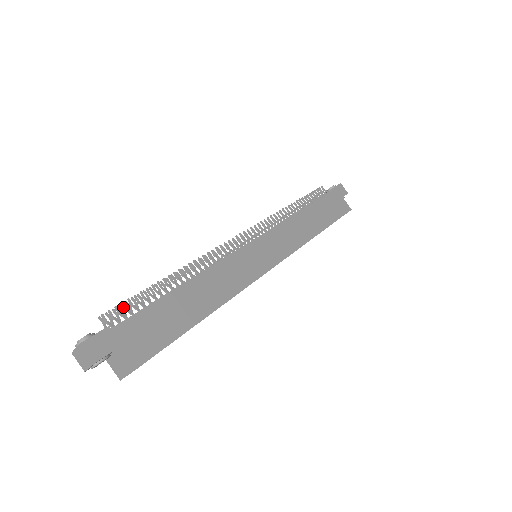
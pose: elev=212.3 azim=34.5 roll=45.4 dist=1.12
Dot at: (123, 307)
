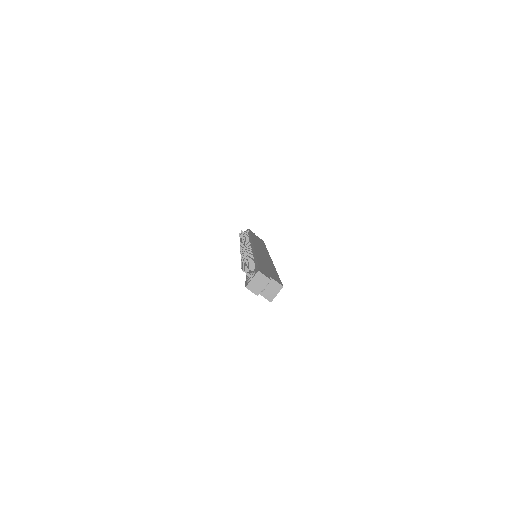
Dot at: occluded
